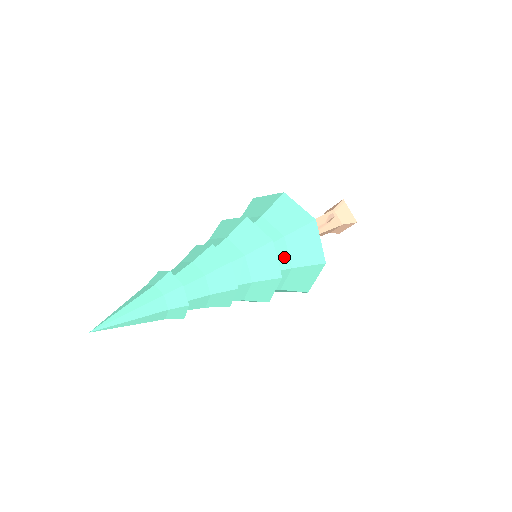
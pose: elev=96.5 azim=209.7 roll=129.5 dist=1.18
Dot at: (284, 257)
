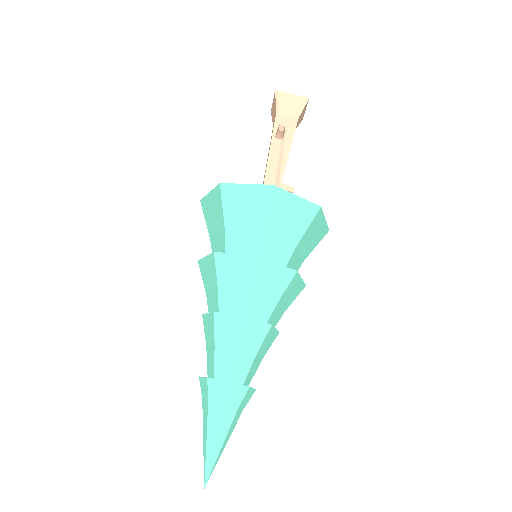
Dot at: (280, 247)
